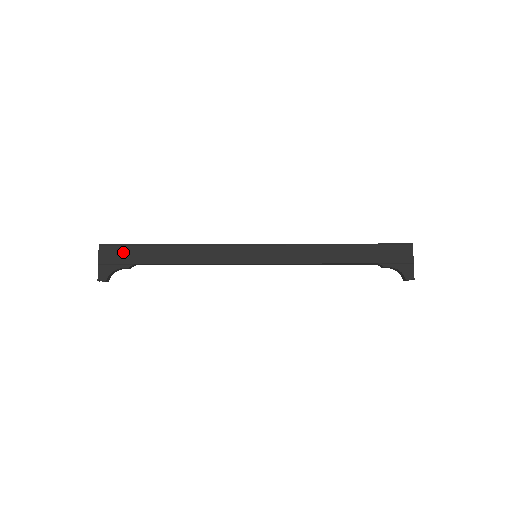
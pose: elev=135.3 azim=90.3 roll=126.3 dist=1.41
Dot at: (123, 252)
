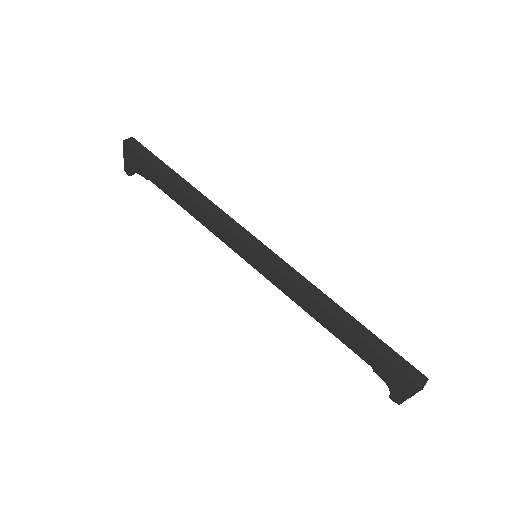
Dot at: (142, 163)
